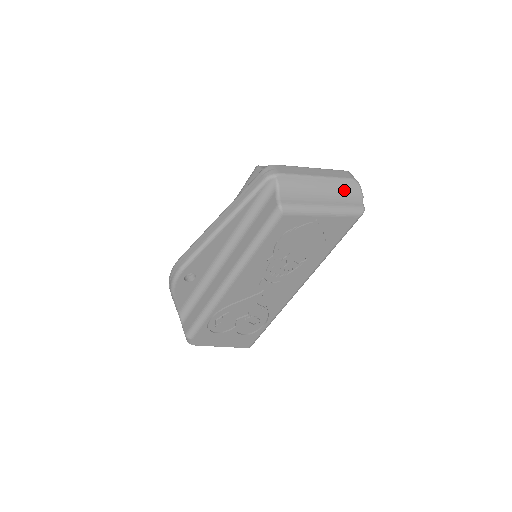
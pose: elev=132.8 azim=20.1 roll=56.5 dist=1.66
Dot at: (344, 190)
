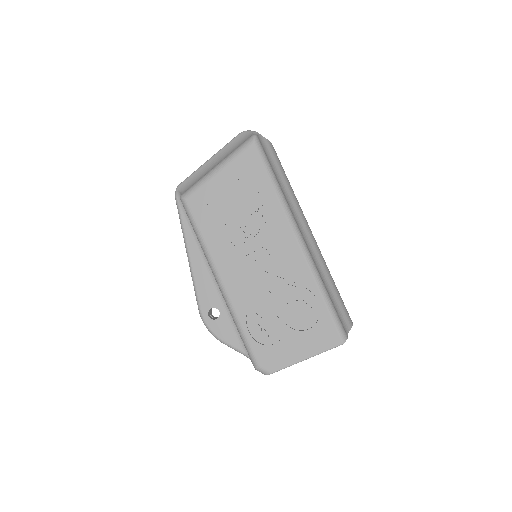
Dot at: (235, 145)
